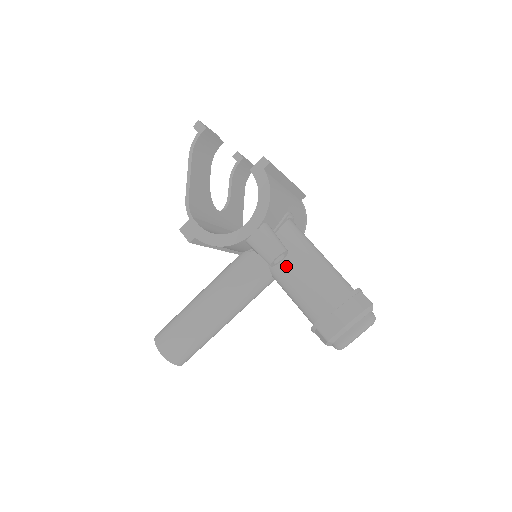
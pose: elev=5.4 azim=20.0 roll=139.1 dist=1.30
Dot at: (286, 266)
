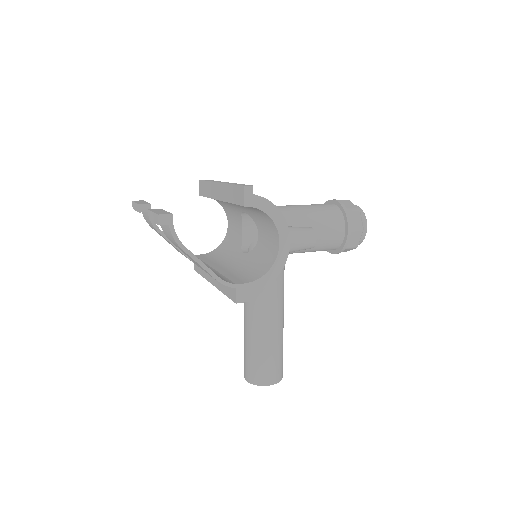
Dot at: occluded
